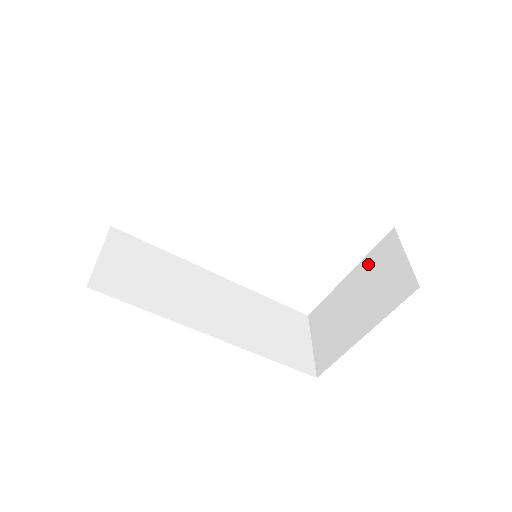
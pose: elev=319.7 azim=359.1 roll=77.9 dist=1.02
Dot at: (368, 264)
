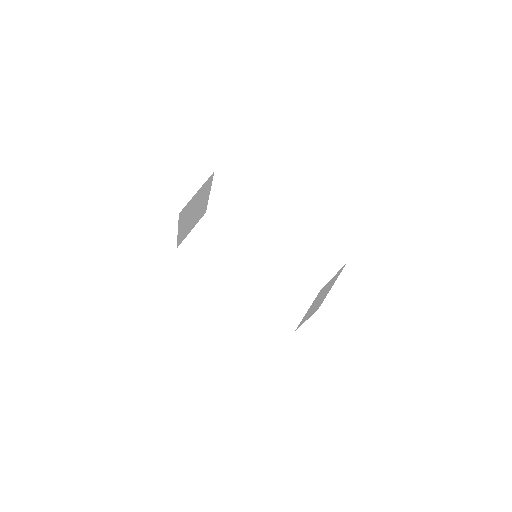
Dot at: (334, 278)
